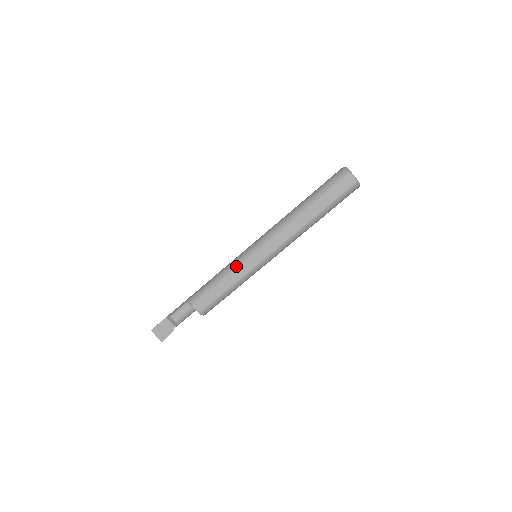
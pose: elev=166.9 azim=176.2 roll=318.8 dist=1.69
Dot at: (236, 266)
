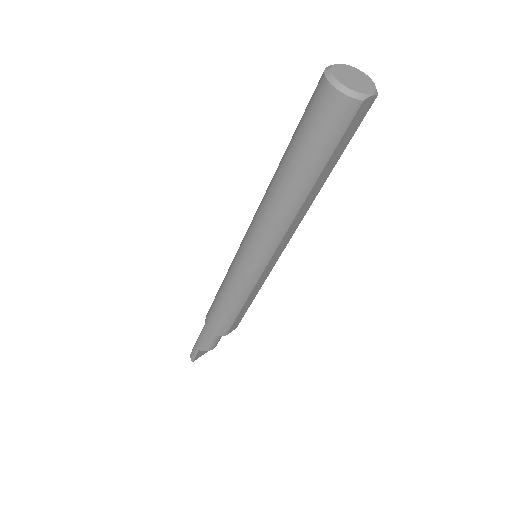
Dot at: (250, 291)
